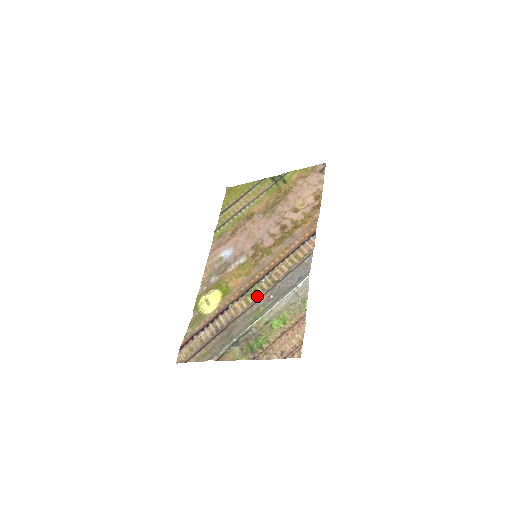
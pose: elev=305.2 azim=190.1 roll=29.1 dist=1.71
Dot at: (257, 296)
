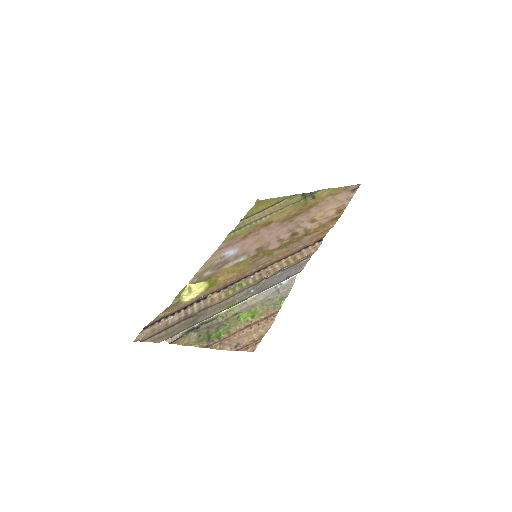
Dot at: (239, 290)
